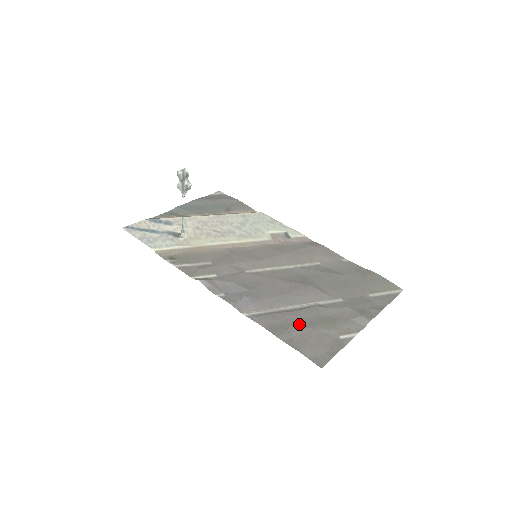
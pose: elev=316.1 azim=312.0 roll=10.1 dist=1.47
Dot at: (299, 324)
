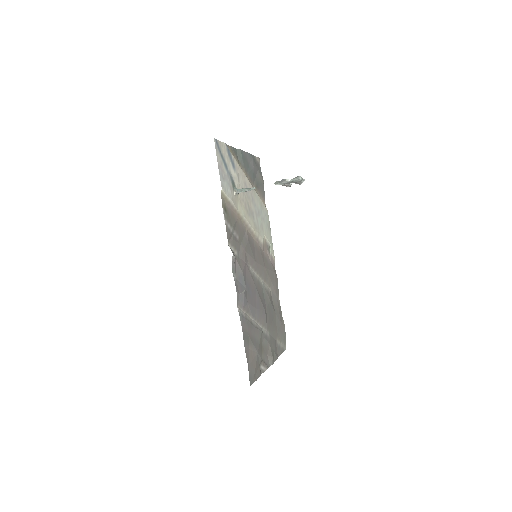
Dot at: (254, 341)
